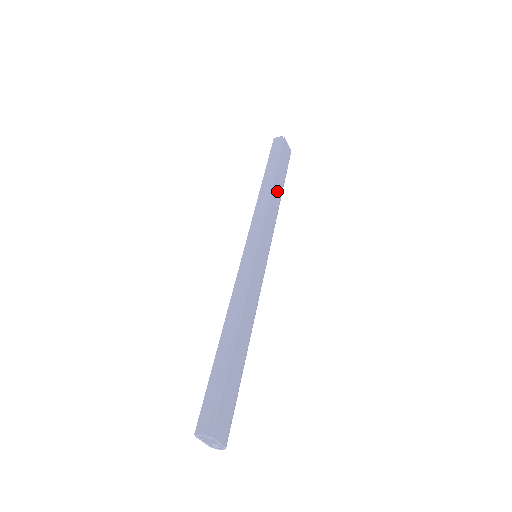
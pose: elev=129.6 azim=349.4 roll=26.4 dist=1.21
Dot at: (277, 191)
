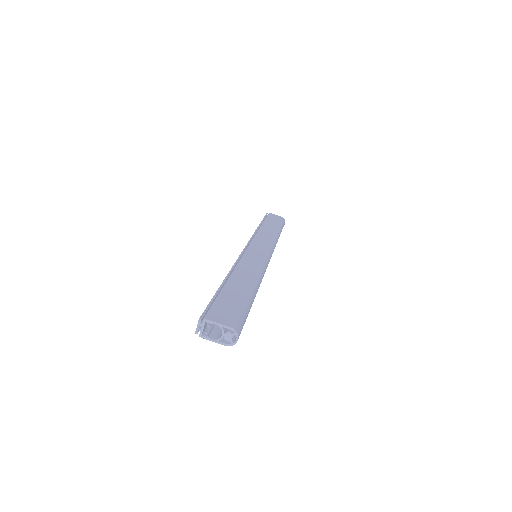
Dot at: (269, 229)
